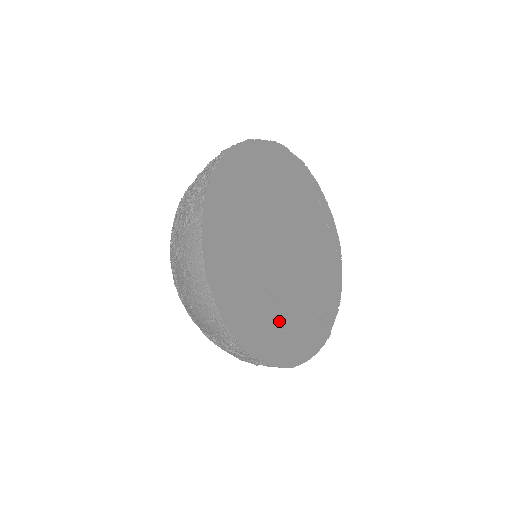
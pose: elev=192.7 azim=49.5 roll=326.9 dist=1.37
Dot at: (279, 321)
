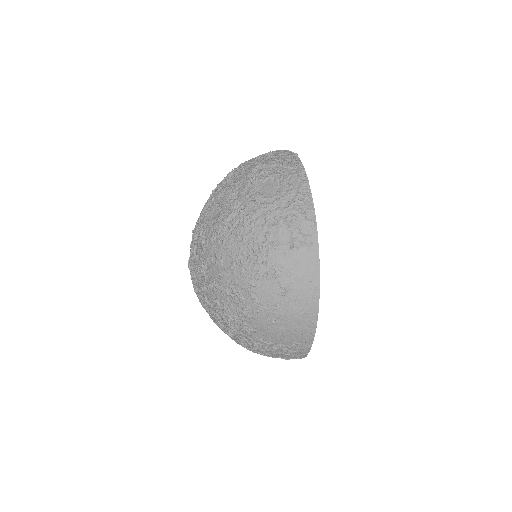
Dot at: occluded
